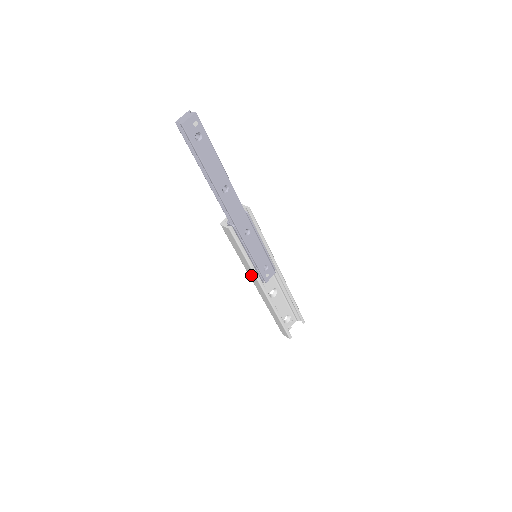
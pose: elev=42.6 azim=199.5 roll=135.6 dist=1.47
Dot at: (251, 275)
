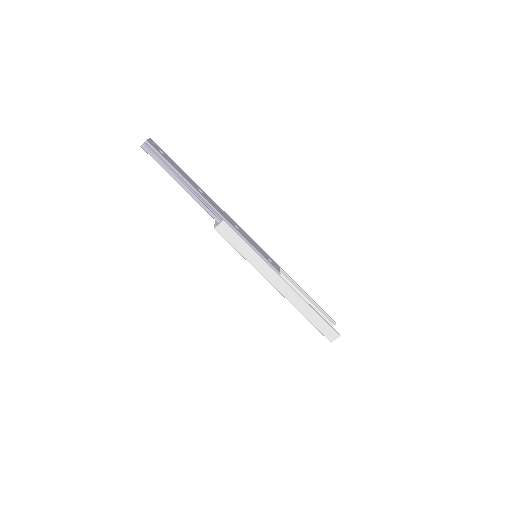
Dot at: (265, 272)
